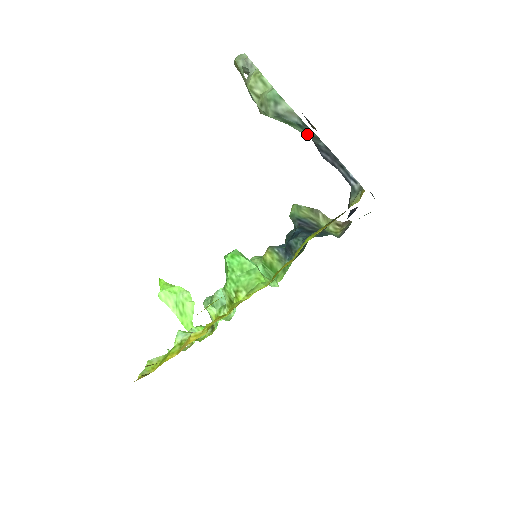
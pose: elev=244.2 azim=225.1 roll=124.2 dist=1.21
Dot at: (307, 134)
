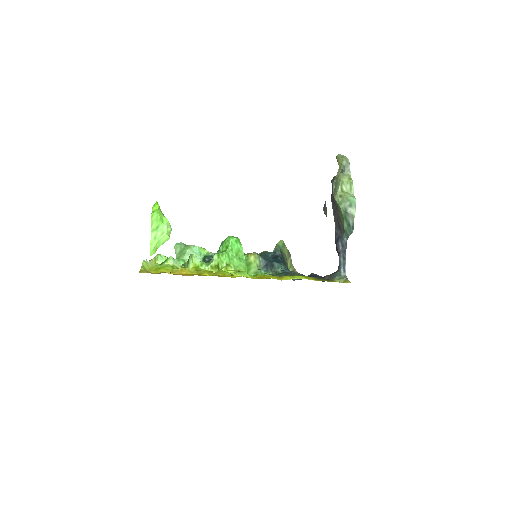
Dot at: (346, 230)
